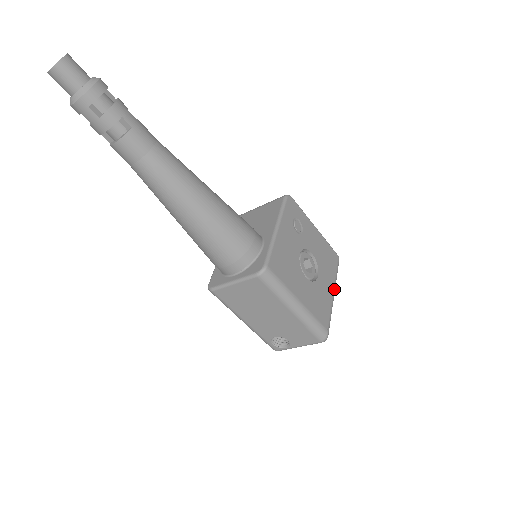
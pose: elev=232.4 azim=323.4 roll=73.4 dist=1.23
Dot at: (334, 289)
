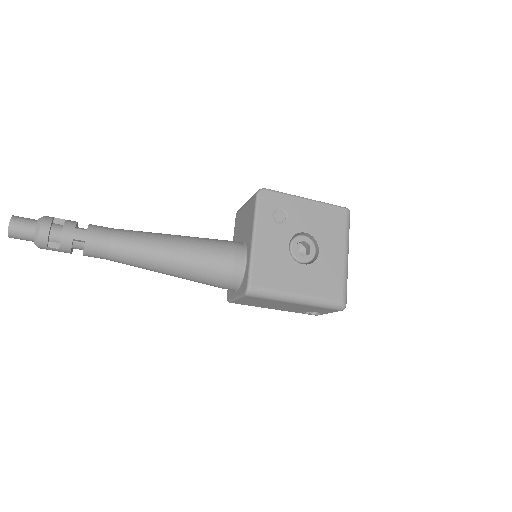
Dot at: (345, 251)
